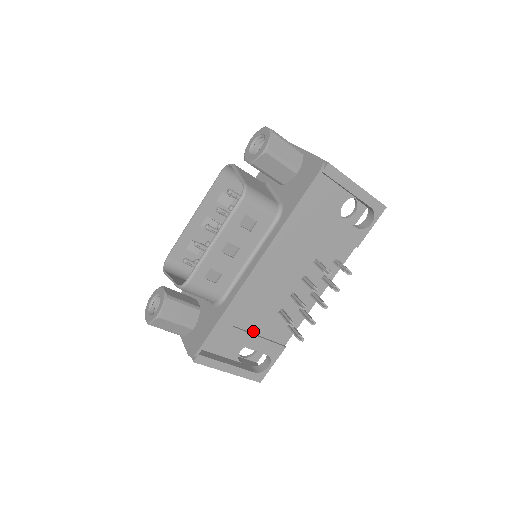
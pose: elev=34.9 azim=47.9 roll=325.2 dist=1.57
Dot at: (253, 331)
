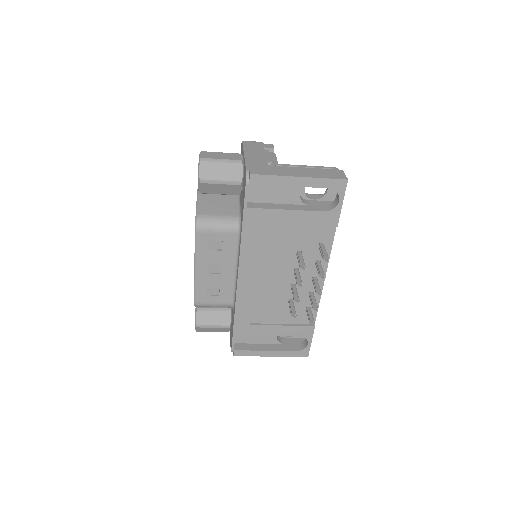
Dot at: (273, 322)
